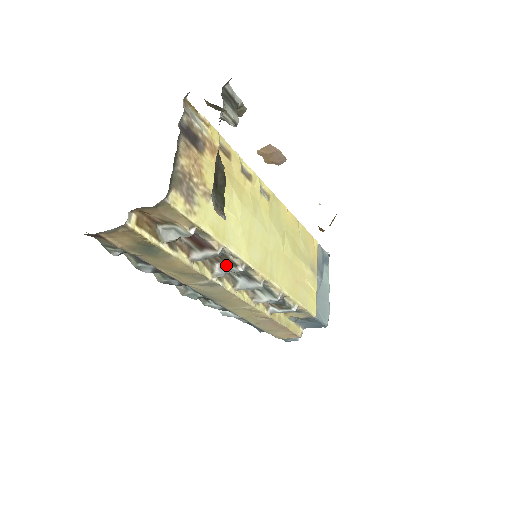
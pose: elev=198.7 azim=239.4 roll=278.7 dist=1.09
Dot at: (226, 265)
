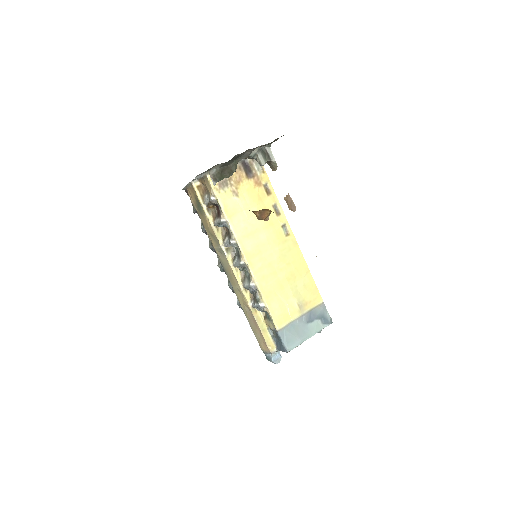
Dot at: (229, 238)
